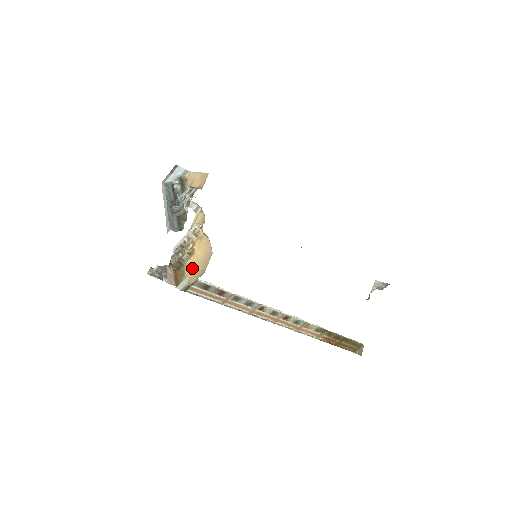
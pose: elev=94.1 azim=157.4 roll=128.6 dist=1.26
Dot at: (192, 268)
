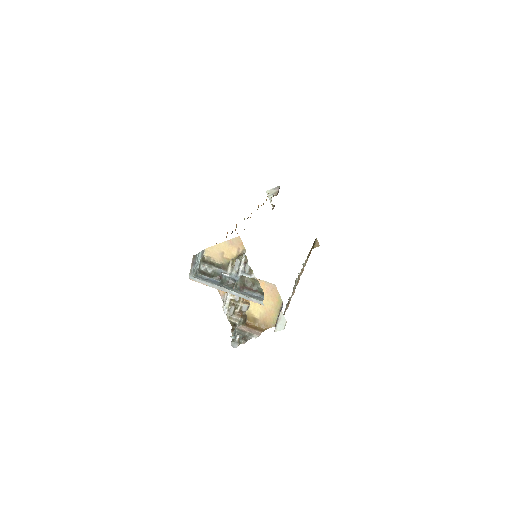
Dot at: (261, 309)
